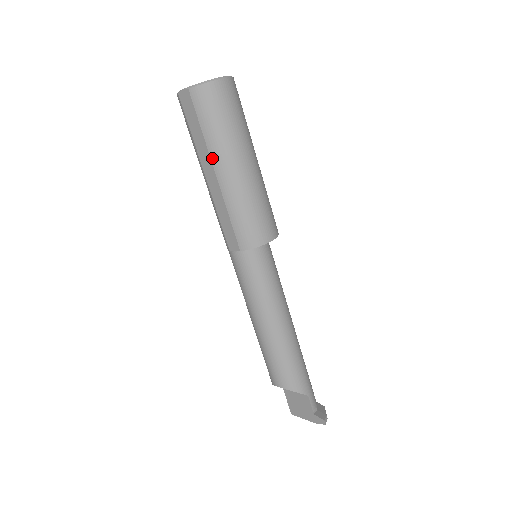
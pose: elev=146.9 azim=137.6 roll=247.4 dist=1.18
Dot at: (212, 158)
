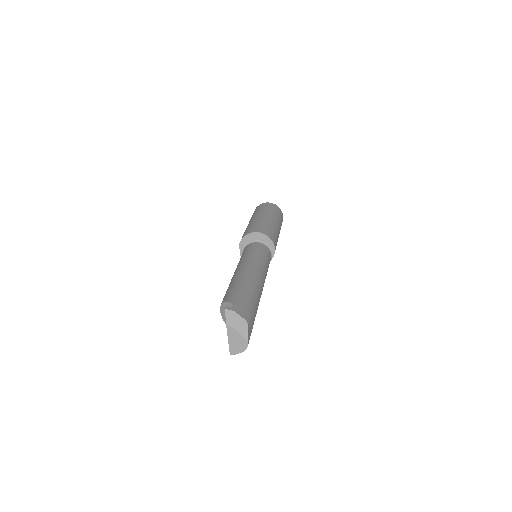
Dot at: occluded
